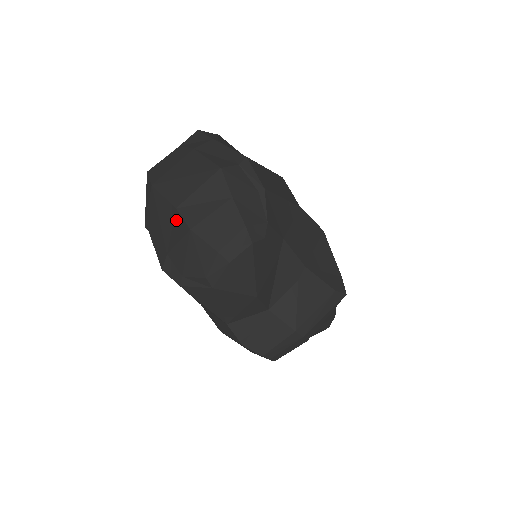
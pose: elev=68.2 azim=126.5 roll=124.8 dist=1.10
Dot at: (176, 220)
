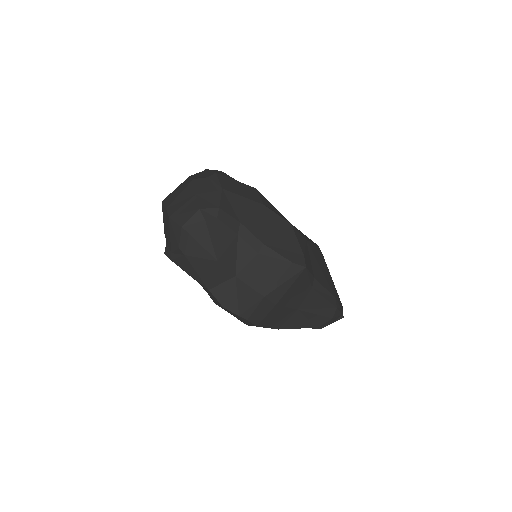
Dot at: (166, 216)
